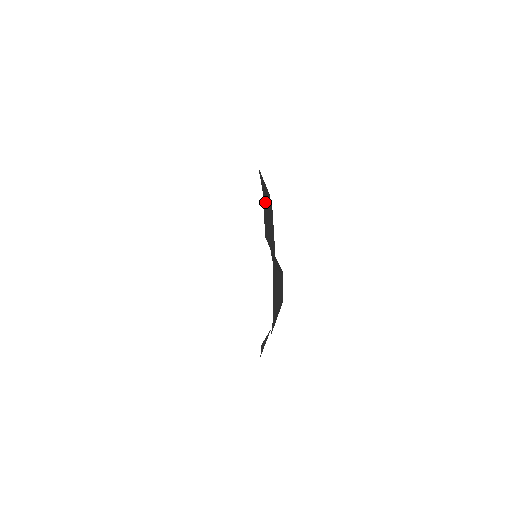
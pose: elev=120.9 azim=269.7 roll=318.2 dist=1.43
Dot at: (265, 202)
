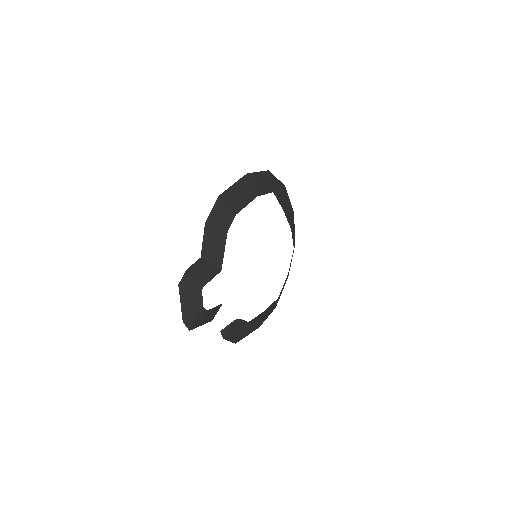
Dot at: (210, 228)
